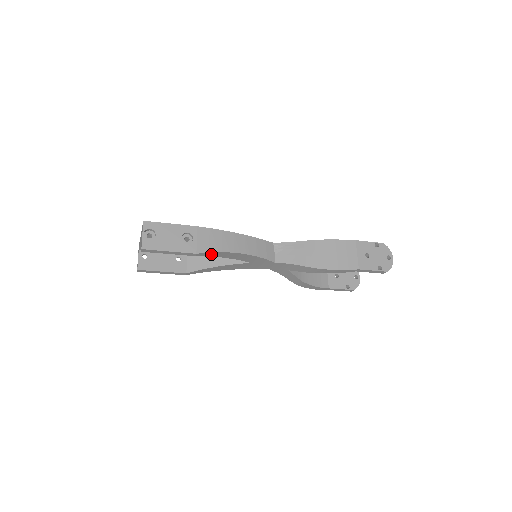
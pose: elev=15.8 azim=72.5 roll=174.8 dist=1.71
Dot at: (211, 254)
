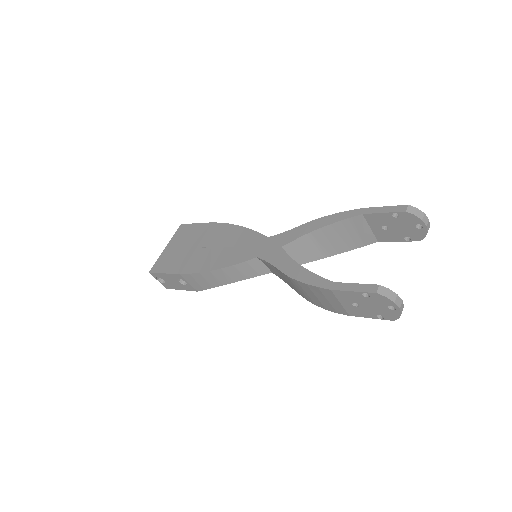
Dot at: occluded
